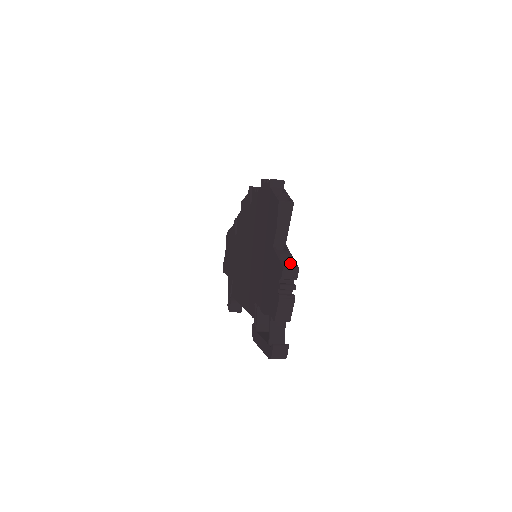
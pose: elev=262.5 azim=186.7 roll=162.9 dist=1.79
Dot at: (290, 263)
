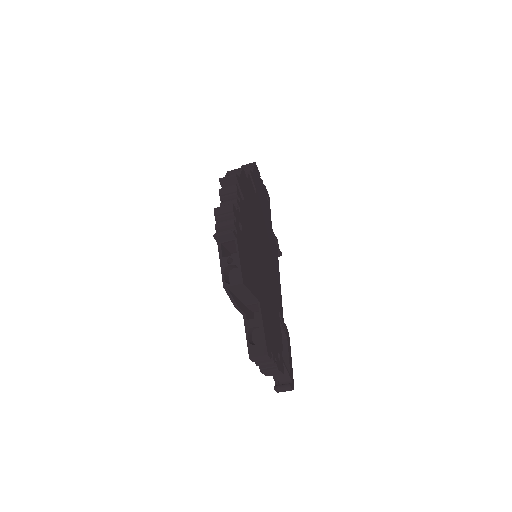
Dot at: (258, 347)
